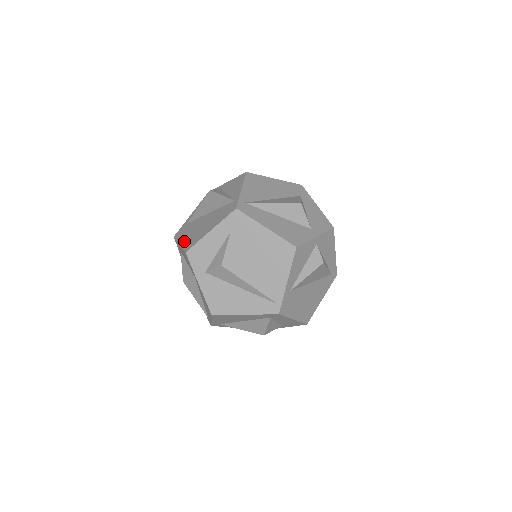
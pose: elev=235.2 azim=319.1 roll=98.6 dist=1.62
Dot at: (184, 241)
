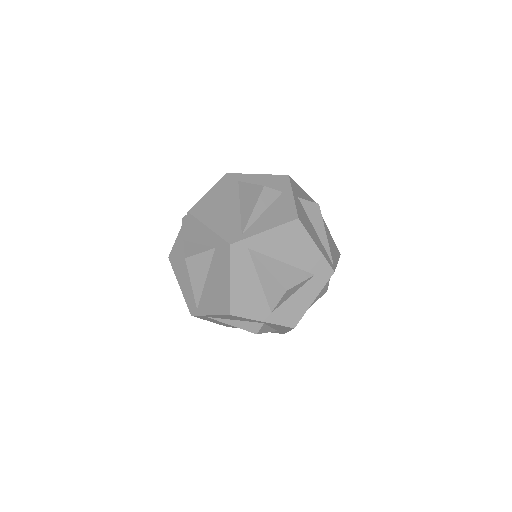
Dot at: occluded
